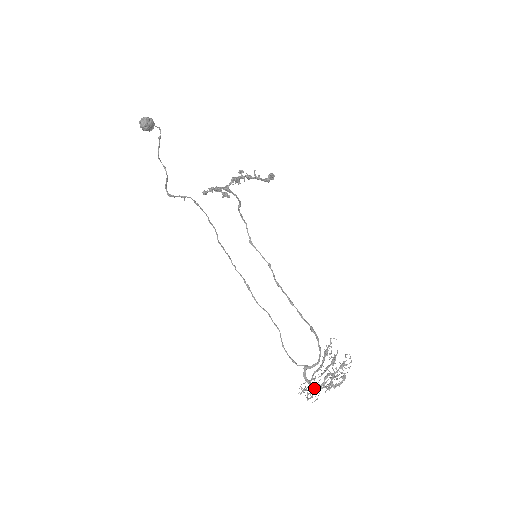
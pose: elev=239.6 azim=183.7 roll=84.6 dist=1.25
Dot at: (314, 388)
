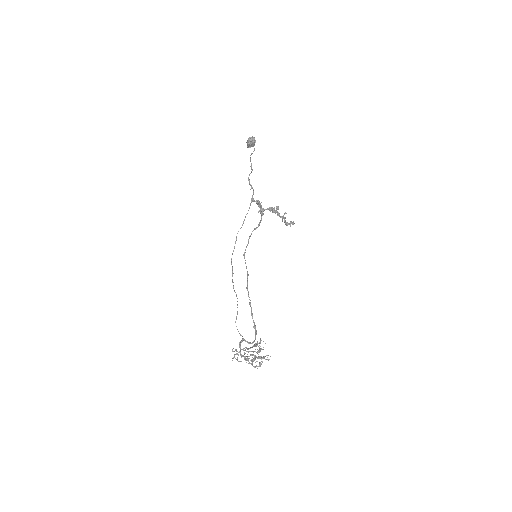
Dot at: (244, 353)
